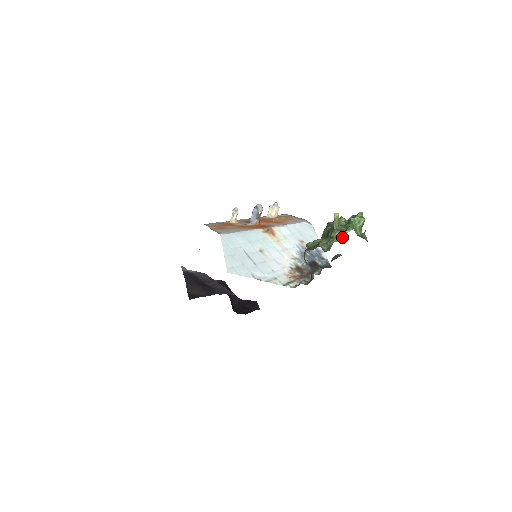
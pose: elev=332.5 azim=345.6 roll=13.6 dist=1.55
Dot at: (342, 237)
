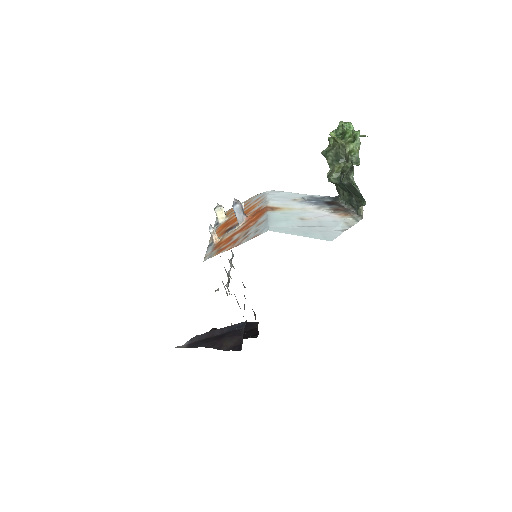
Dot at: (358, 144)
